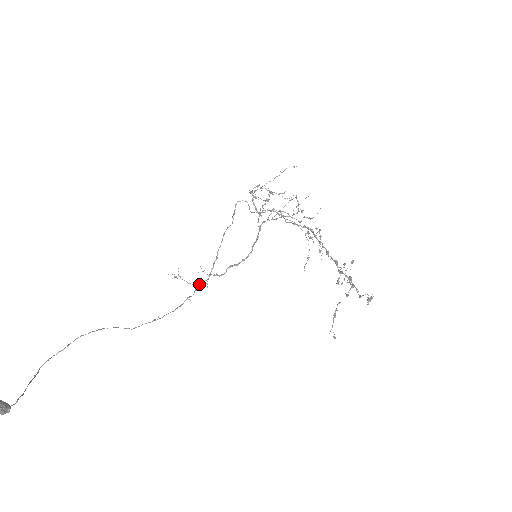
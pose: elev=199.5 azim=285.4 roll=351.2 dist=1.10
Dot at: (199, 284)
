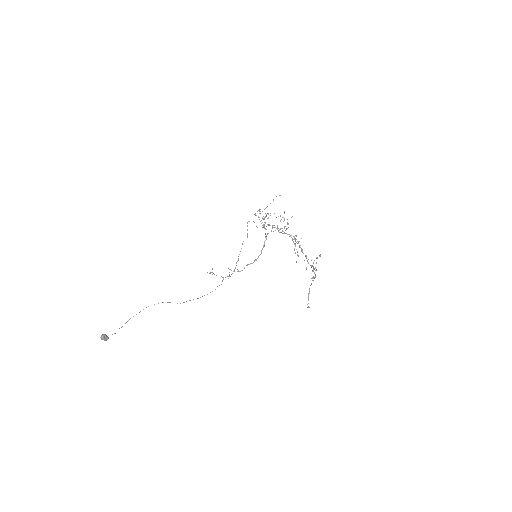
Dot at: occluded
